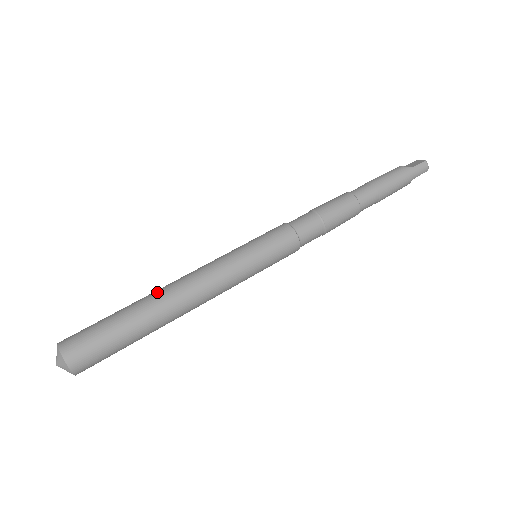
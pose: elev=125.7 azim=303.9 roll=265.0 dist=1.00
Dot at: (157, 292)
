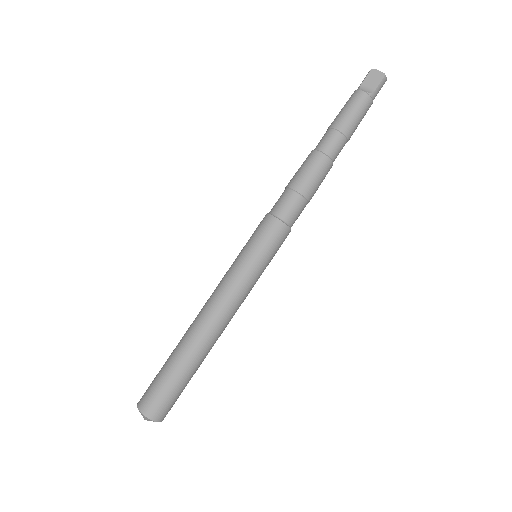
Dot at: (197, 338)
